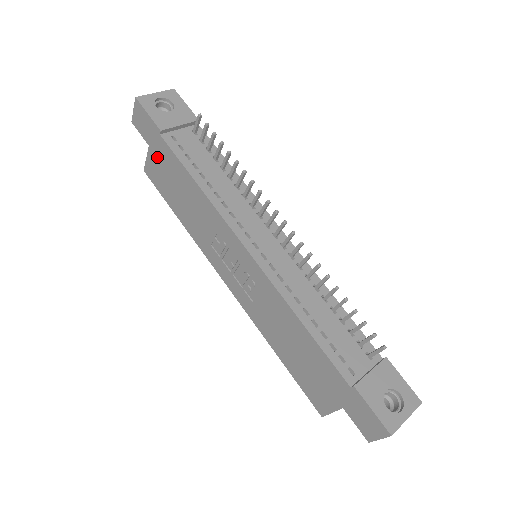
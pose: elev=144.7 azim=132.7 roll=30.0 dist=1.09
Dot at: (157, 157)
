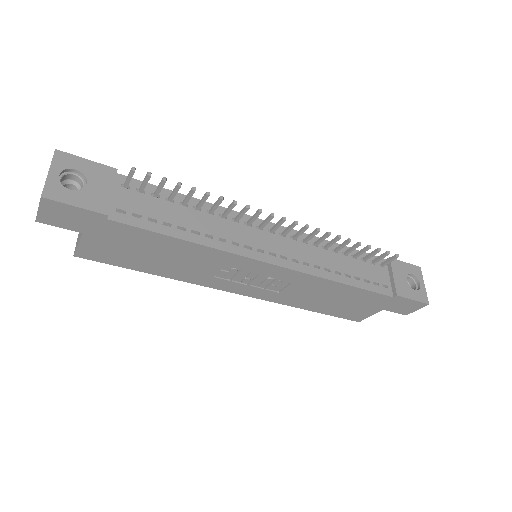
Dot at: (103, 239)
